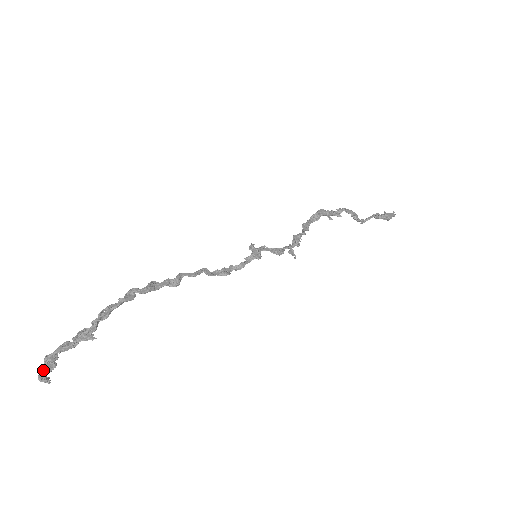
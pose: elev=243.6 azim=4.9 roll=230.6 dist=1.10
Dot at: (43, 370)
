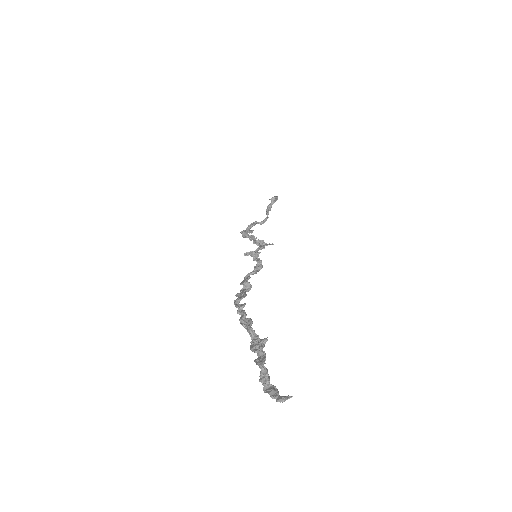
Dot at: (273, 395)
